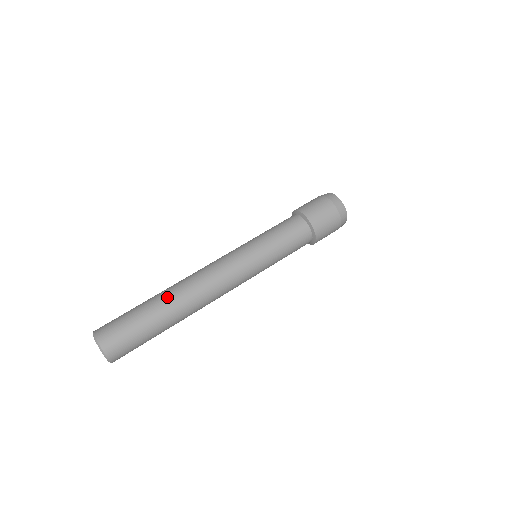
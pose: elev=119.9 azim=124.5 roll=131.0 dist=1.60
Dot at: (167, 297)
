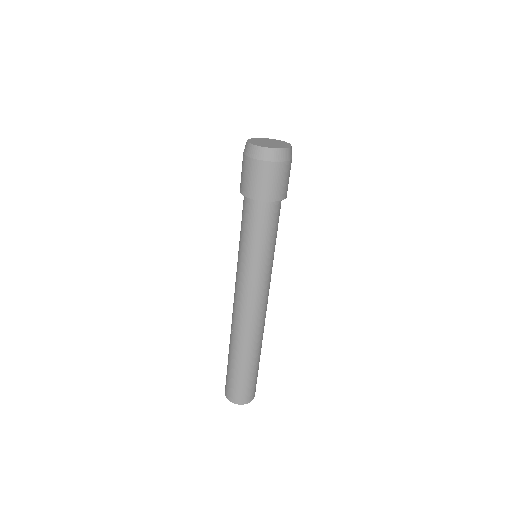
Dot at: (237, 349)
